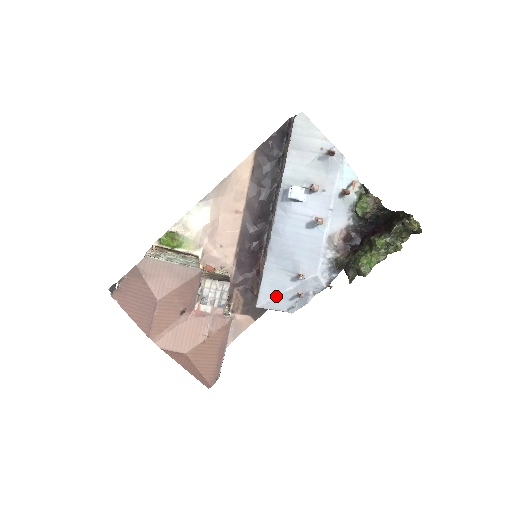
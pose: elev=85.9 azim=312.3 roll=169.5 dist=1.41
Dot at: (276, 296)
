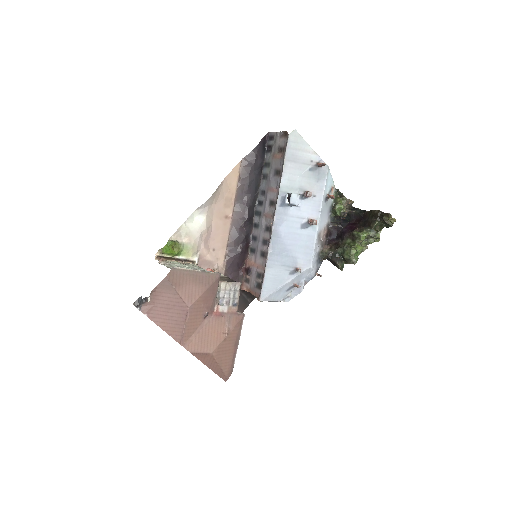
Dot at: (277, 289)
